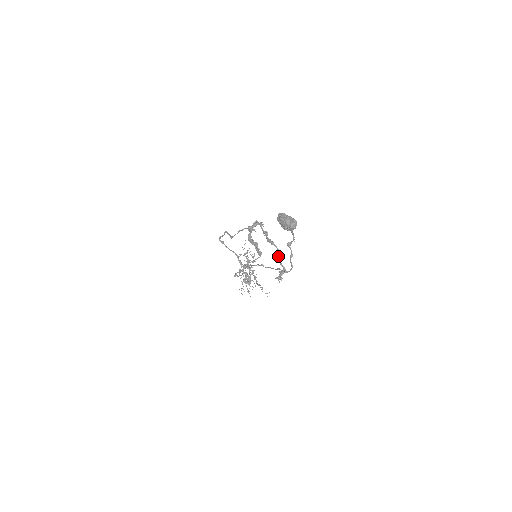
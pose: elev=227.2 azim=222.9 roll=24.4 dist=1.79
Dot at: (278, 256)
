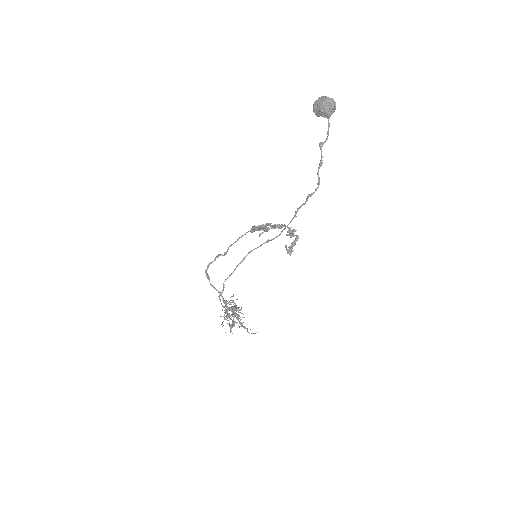
Dot at: (289, 233)
